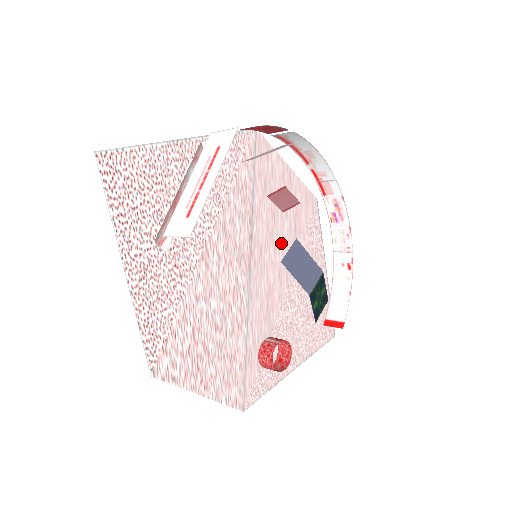
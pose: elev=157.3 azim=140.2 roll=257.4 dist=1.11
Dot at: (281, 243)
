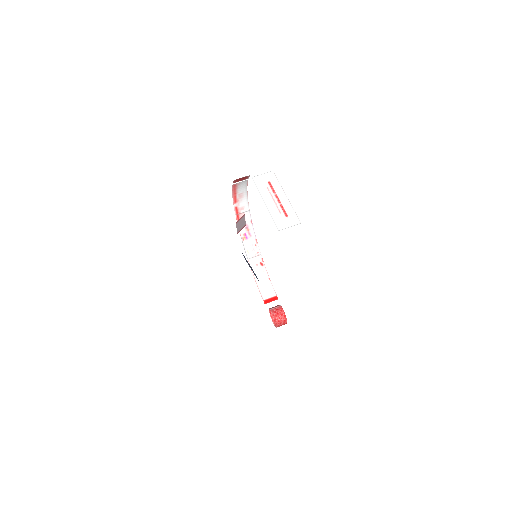
Dot at: occluded
